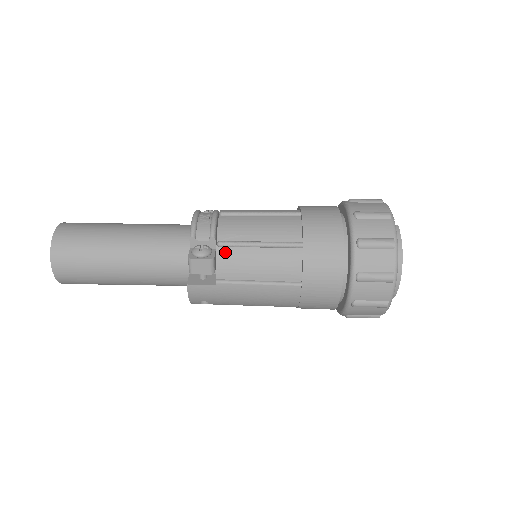
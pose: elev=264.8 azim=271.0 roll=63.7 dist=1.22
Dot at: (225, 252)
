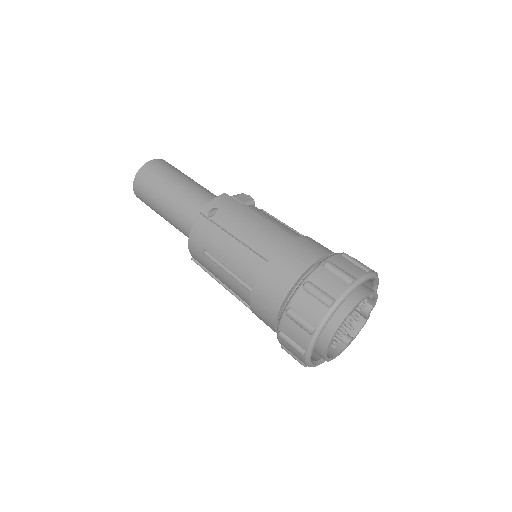
Dot at: occluded
